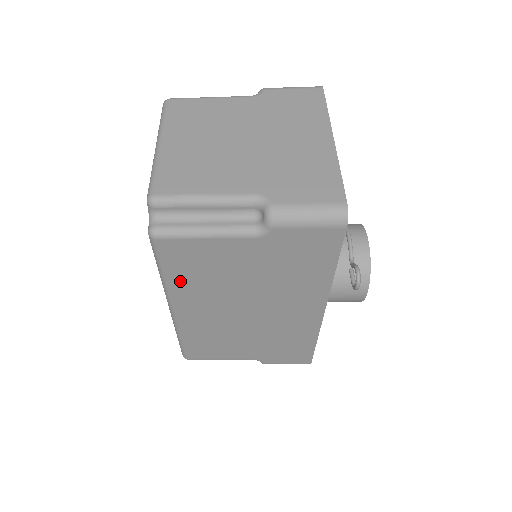
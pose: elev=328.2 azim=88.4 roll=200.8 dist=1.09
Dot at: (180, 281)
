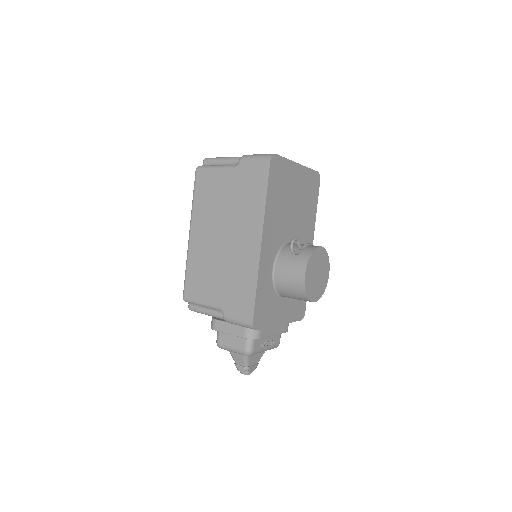
Dot at: (199, 204)
